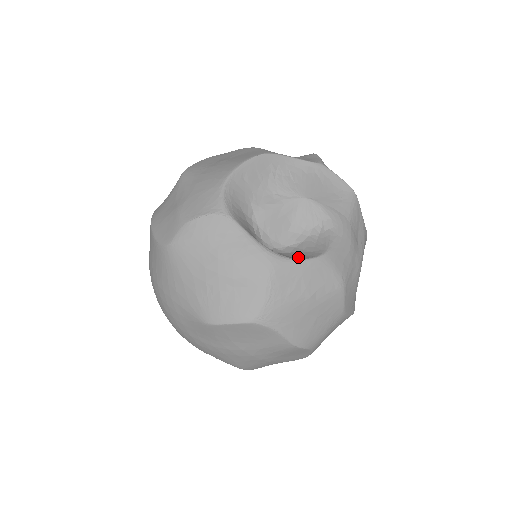
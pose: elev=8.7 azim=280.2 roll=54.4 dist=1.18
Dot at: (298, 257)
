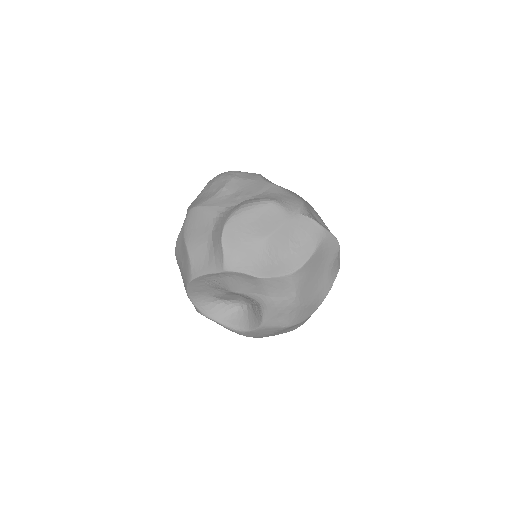
Dot at: (251, 324)
